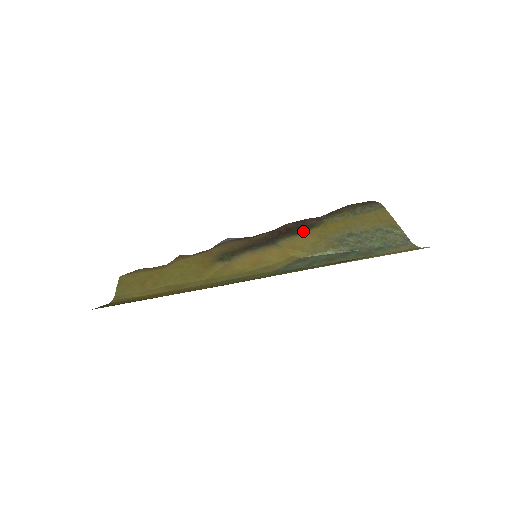
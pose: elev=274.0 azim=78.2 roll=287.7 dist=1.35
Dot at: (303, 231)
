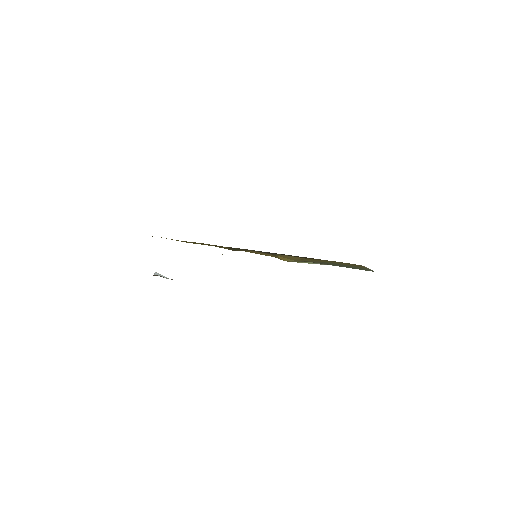
Dot at: (297, 256)
